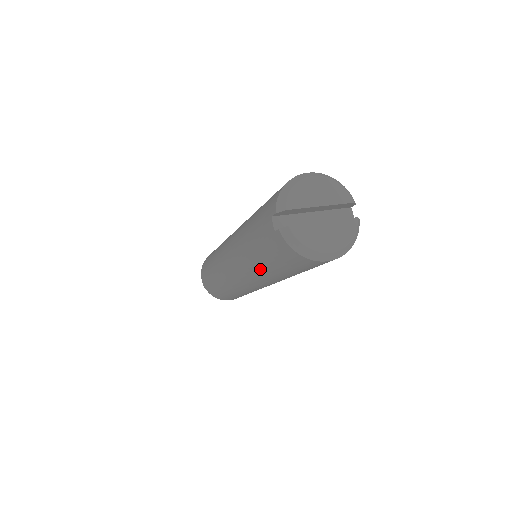
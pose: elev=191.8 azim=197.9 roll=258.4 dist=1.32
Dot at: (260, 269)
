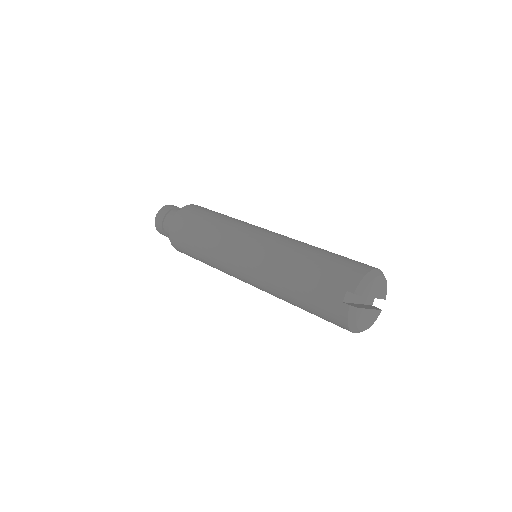
Dot at: (285, 294)
